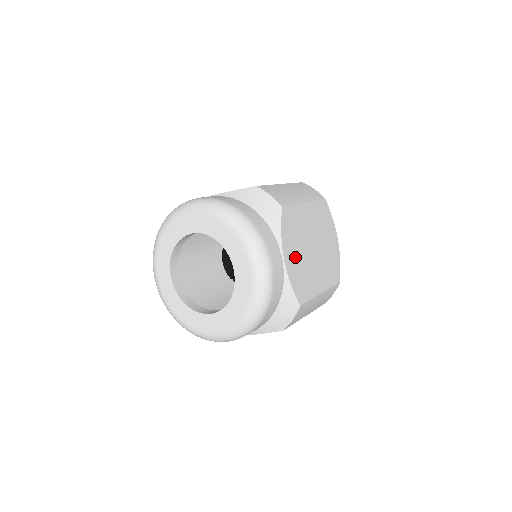
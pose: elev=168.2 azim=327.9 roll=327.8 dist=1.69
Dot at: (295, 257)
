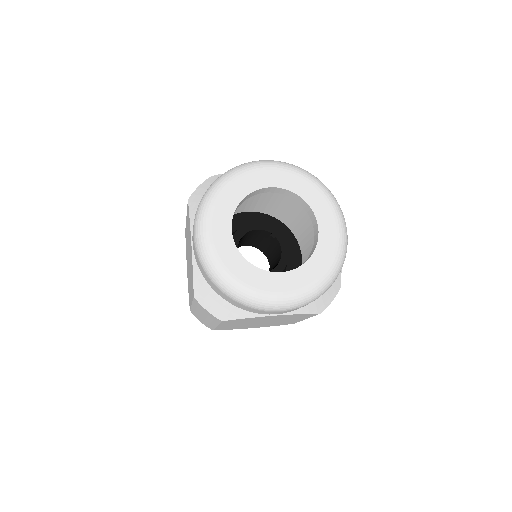
Dot at: occluded
